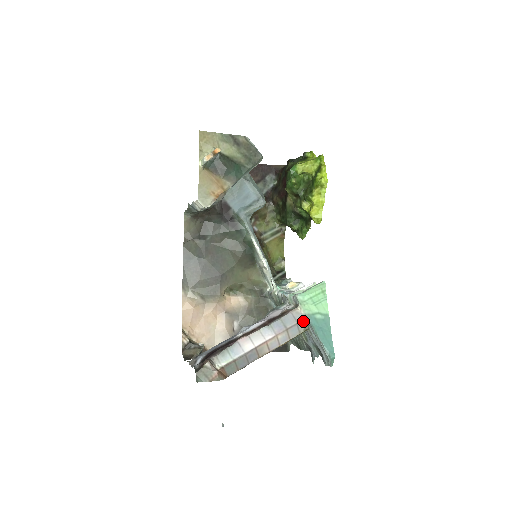
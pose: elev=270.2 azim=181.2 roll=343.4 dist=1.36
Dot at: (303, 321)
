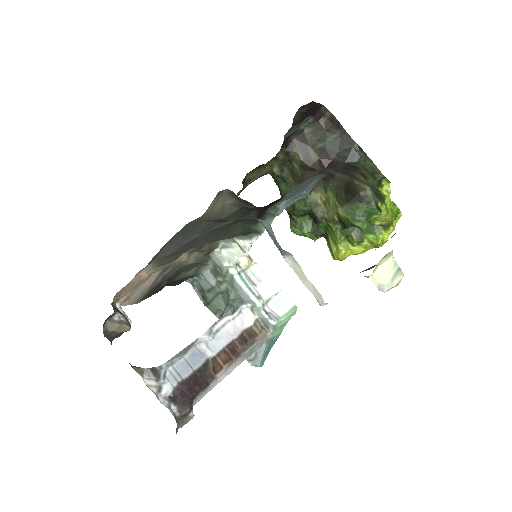
Dot at: occluded
